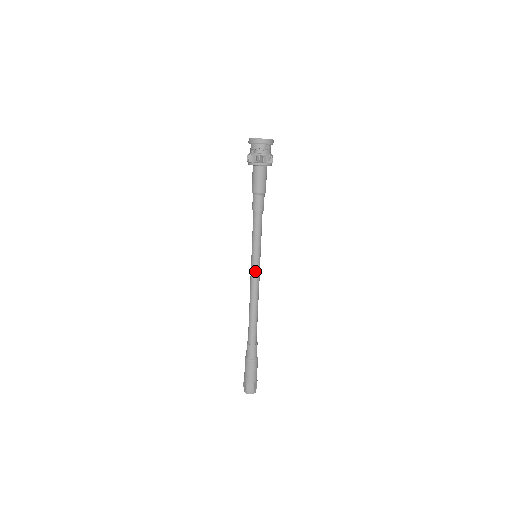
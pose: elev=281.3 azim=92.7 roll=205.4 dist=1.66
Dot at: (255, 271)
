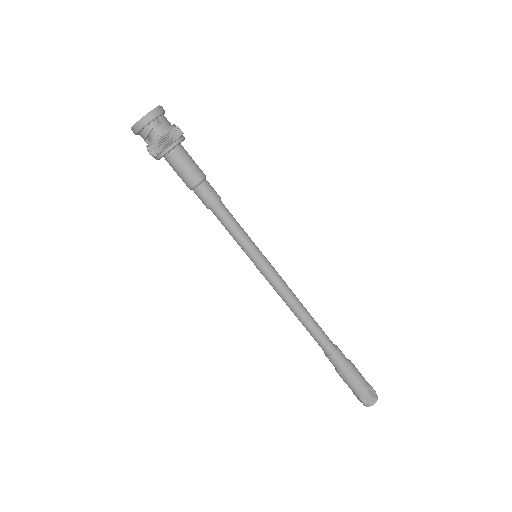
Dot at: (268, 275)
